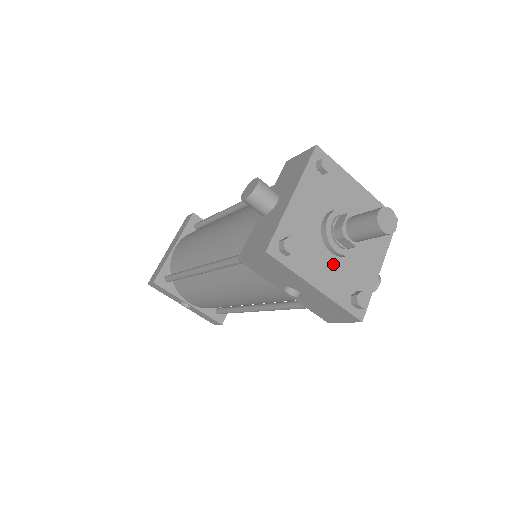
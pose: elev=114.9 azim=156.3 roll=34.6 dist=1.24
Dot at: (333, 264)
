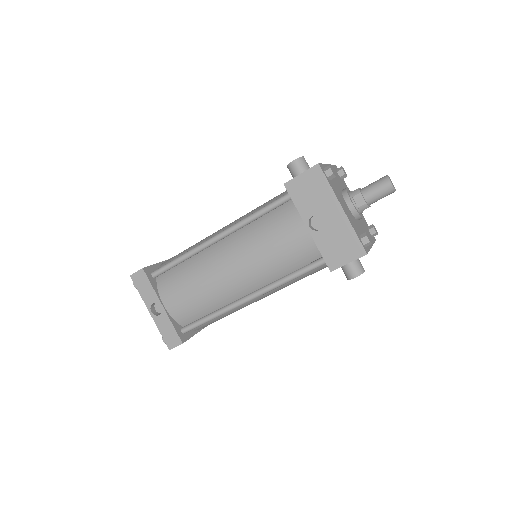
Dot at: (349, 211)
